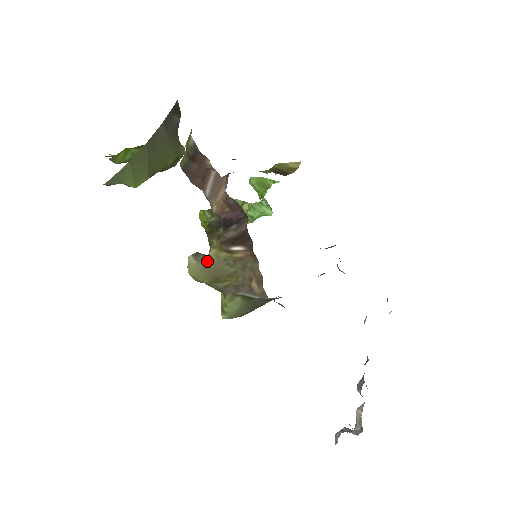
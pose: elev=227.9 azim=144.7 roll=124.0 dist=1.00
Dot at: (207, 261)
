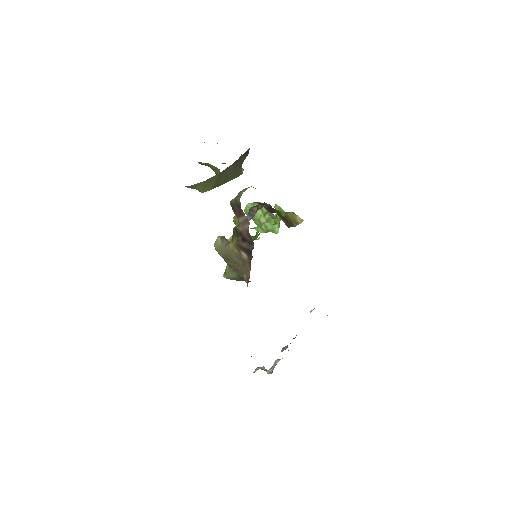
Dot at: (227, 247)
